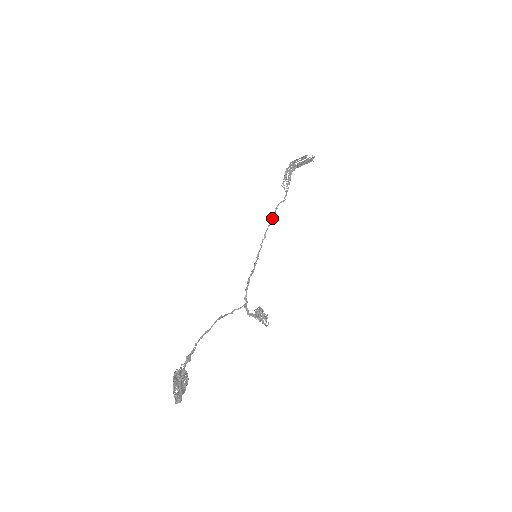
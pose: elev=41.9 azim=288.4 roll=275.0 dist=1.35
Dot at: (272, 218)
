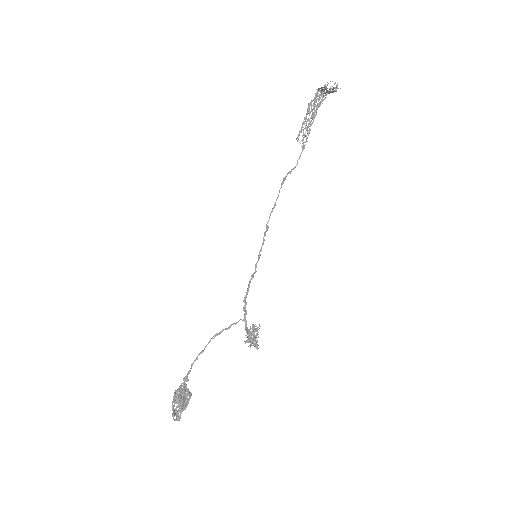
Dot at: occluded
